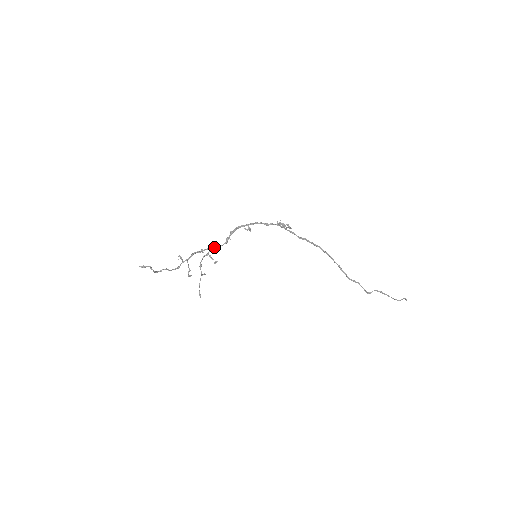
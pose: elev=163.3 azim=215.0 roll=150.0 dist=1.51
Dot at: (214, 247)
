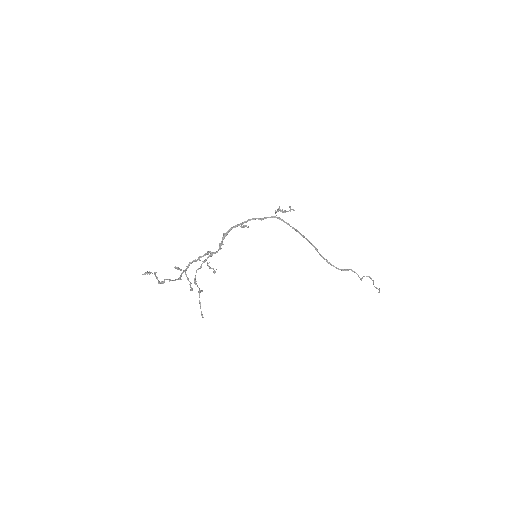
Dot at: (208, 256)
